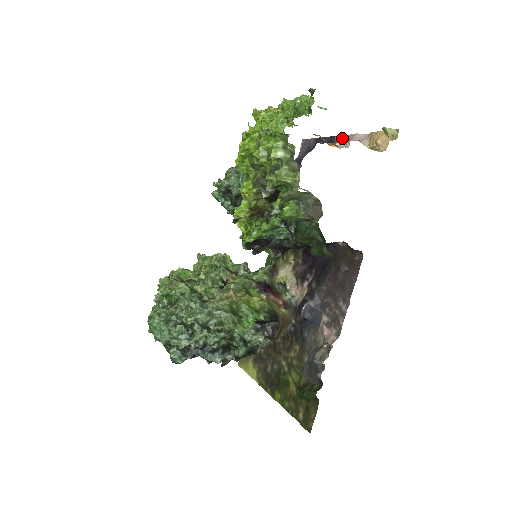
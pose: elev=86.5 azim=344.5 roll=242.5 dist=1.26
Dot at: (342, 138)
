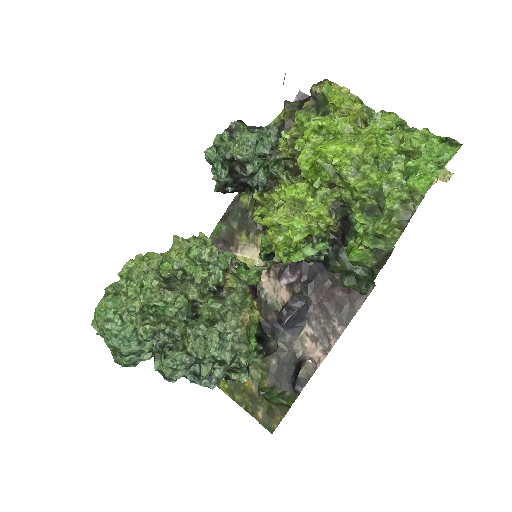
Dot at: occluded
